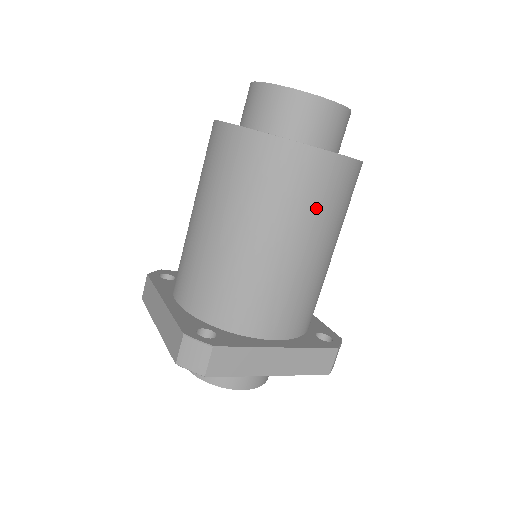
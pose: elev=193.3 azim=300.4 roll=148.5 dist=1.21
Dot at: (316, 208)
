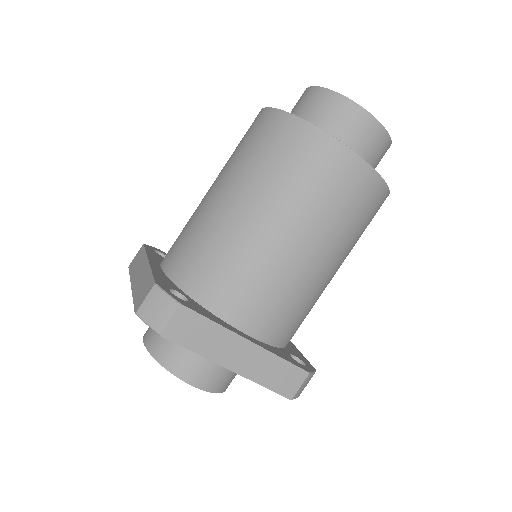
Dot at: (331, 208)
